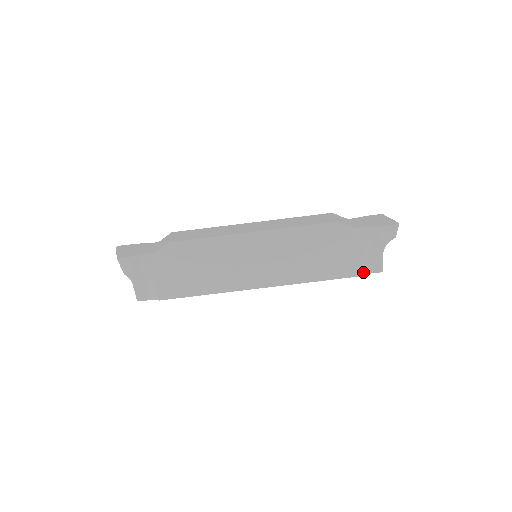
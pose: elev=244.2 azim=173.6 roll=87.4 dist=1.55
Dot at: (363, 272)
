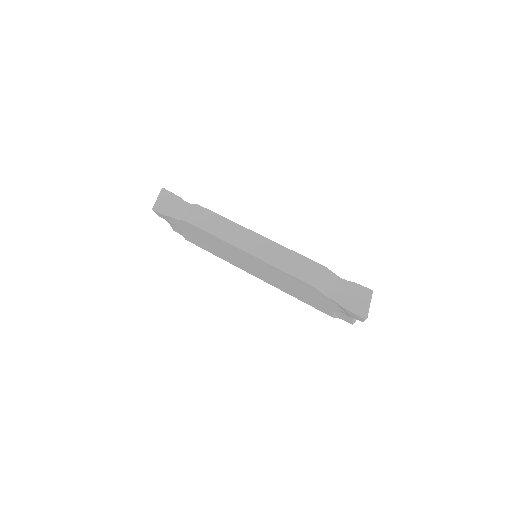
Dot at: (335, 316)
